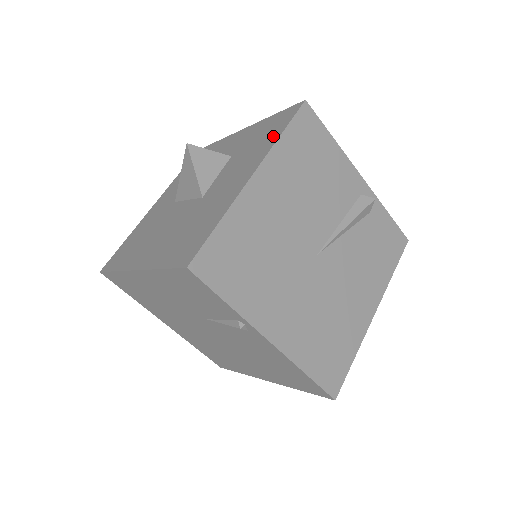
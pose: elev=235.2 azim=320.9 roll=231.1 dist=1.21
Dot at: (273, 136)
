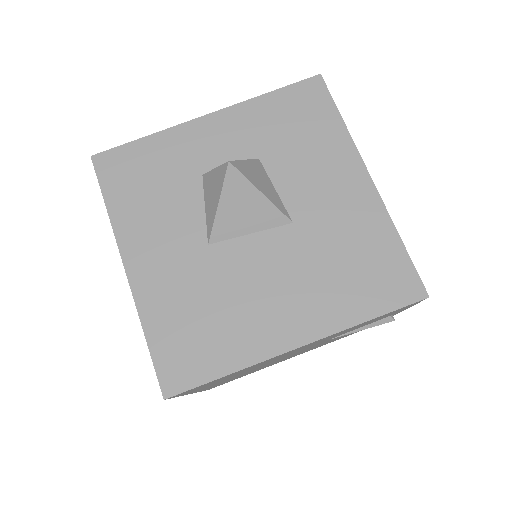
Dot at: (330, 125)
